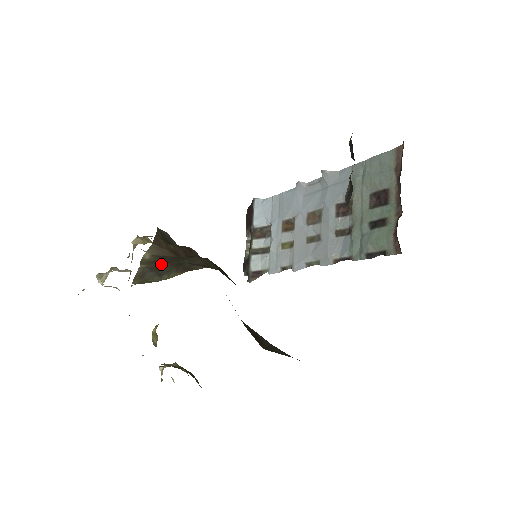
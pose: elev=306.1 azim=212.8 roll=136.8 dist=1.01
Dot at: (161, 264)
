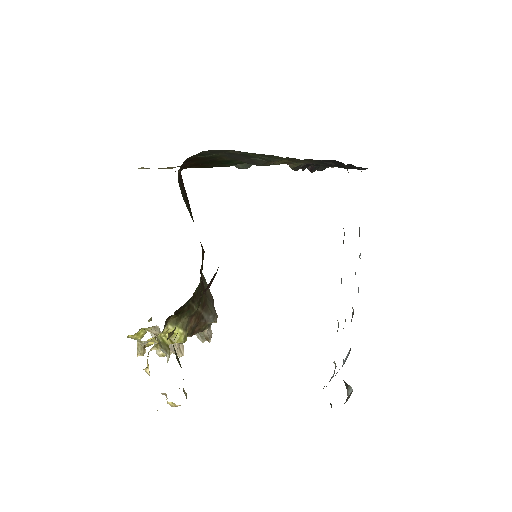
Dot at: occluded
